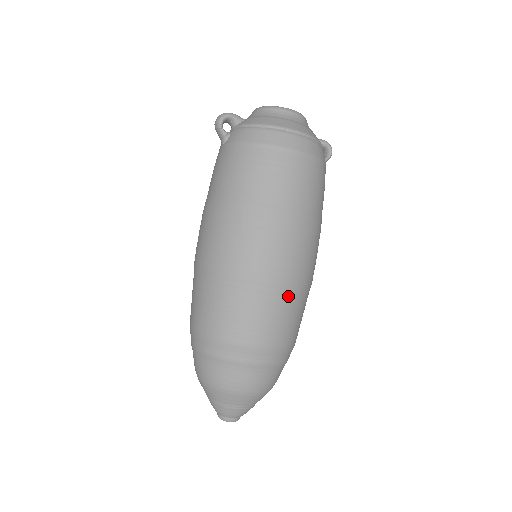
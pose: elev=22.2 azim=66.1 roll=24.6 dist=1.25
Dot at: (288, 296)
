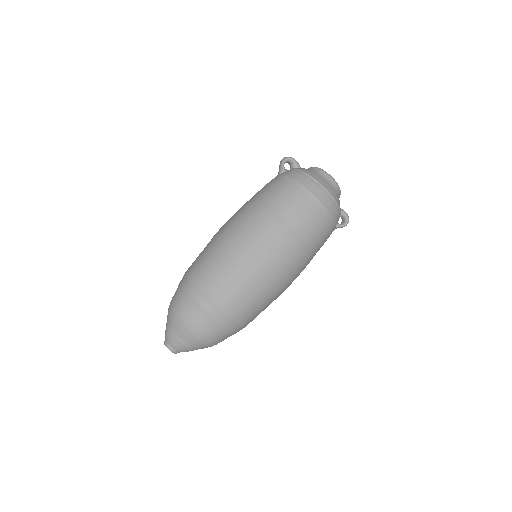
Dot at: (257, 284)
